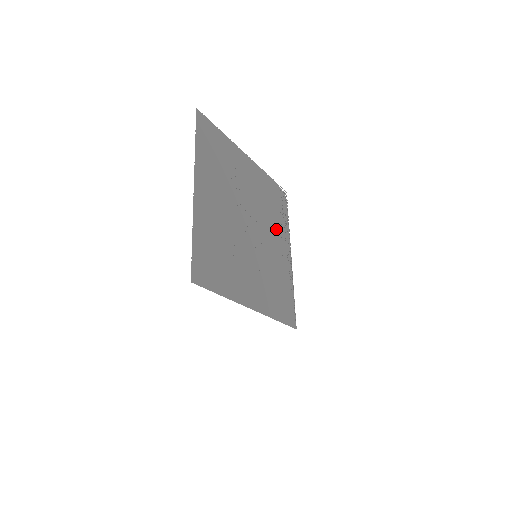
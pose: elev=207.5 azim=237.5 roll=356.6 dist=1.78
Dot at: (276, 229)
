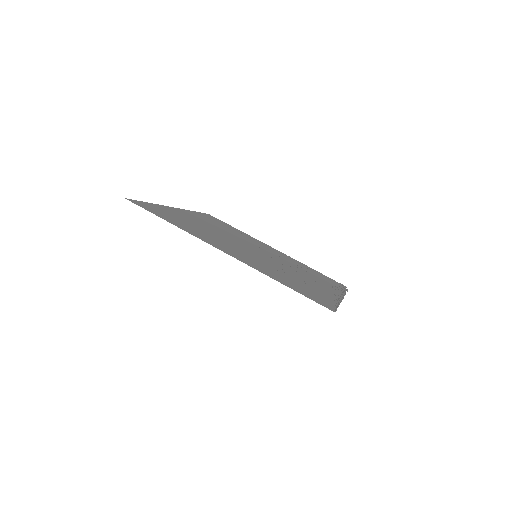
Dot at: (313, 278)
